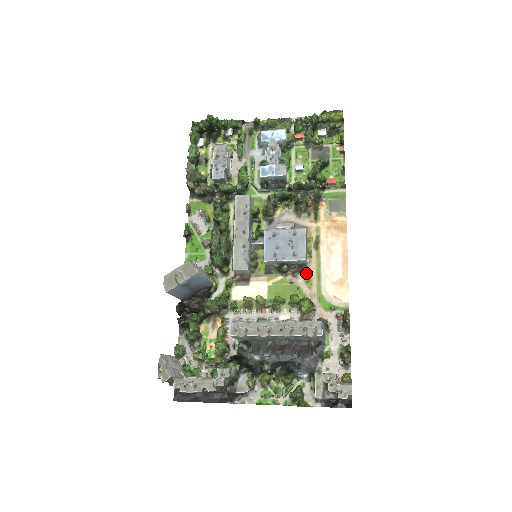
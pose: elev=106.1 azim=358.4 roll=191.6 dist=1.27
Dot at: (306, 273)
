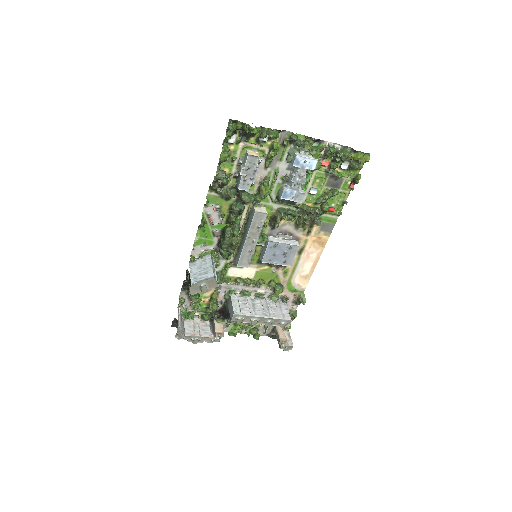
Dot at: (286, 268)
